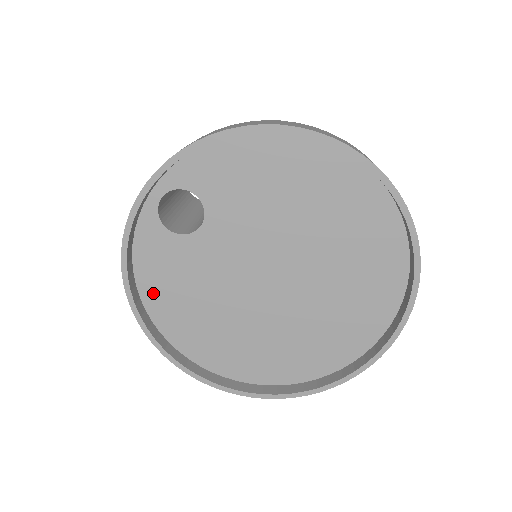
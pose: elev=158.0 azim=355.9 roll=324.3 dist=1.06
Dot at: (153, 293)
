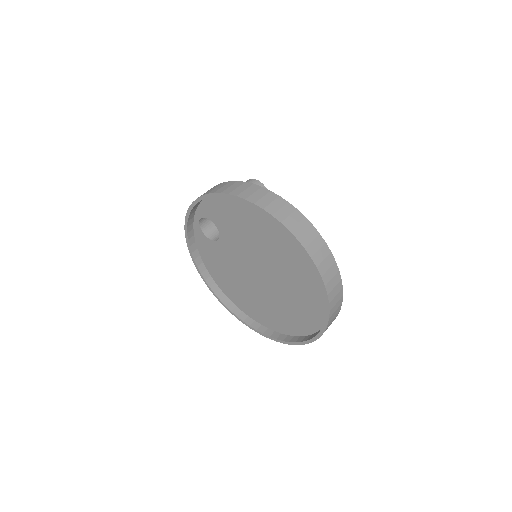
Dot at: (211, 268)
